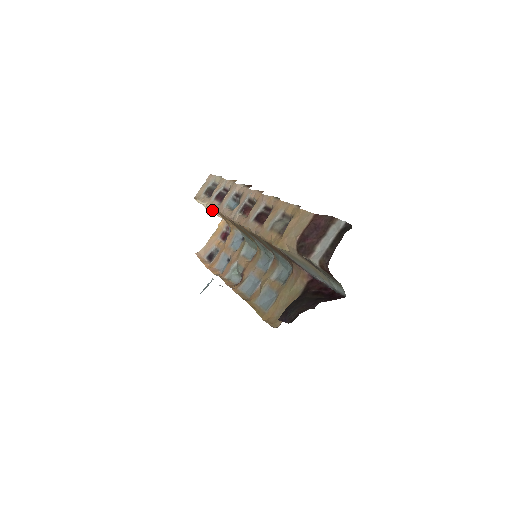
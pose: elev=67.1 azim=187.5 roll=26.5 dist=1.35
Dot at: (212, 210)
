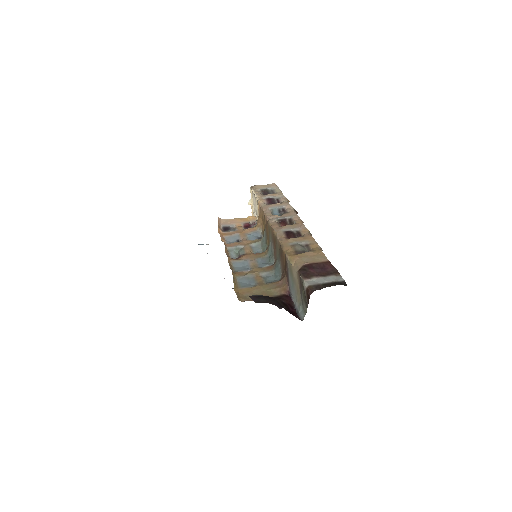
Dot at: (255, 204)
